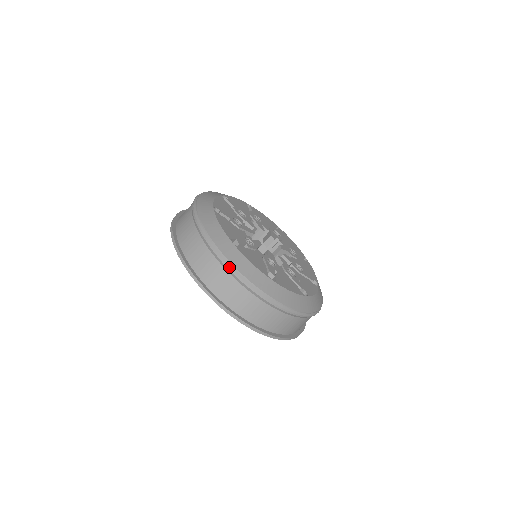
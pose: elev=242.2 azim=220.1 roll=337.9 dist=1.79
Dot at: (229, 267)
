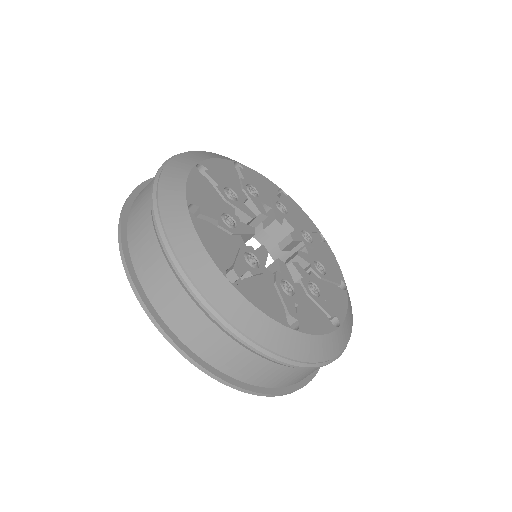
Dot at: (161, 239)
